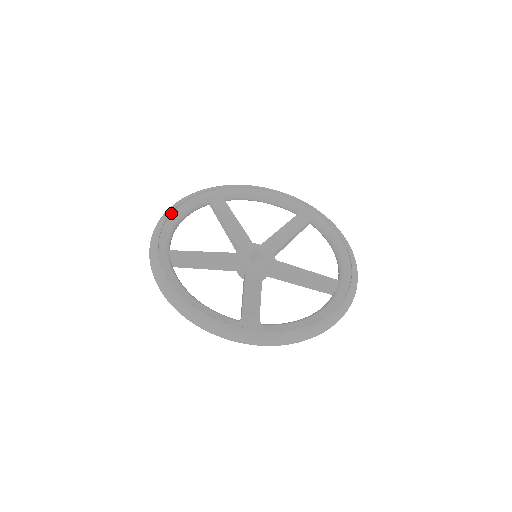
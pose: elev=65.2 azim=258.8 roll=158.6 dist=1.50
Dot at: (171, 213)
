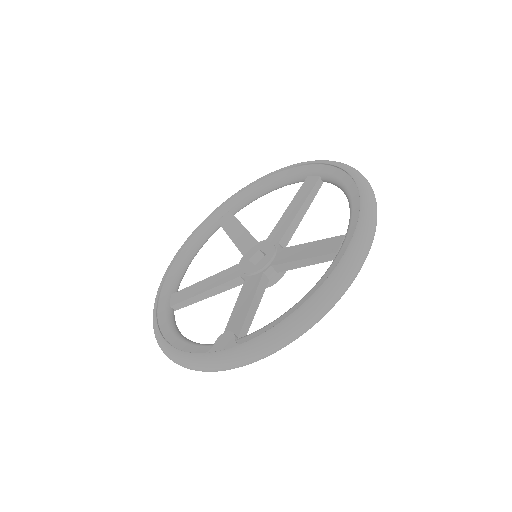
Dot at: (177, 255)
